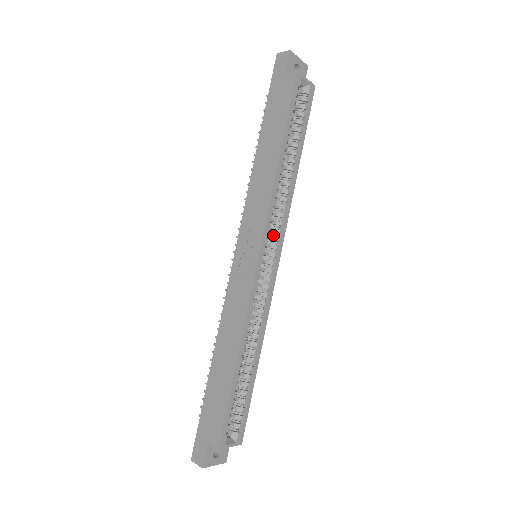
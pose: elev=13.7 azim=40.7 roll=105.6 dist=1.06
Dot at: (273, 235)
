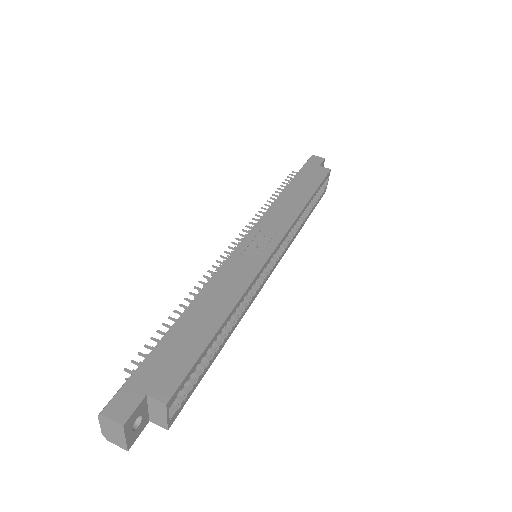
Dot at: occluded
